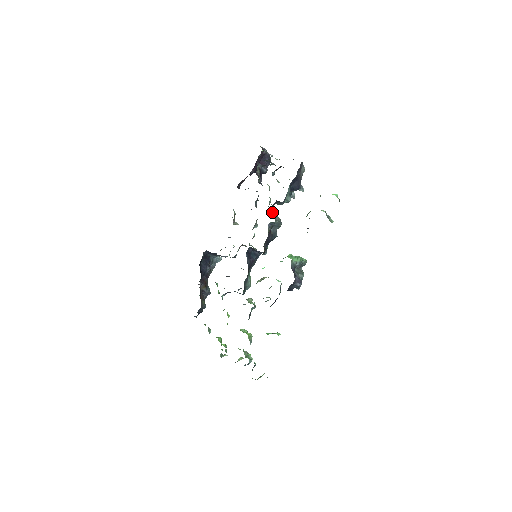
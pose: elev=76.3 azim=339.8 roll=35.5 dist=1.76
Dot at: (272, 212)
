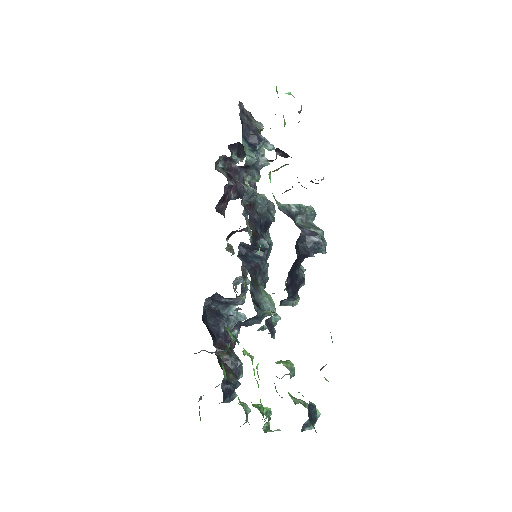
Dot at: occluded
